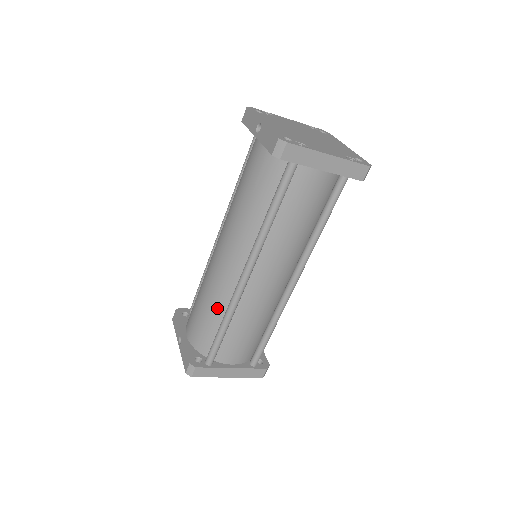
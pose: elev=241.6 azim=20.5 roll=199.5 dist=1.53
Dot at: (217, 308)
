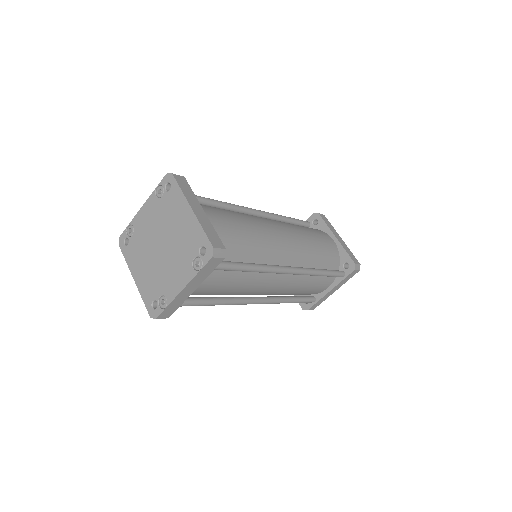
Dot at: occluded
